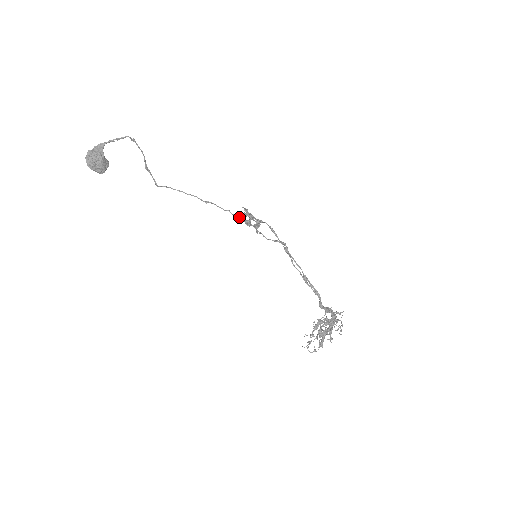
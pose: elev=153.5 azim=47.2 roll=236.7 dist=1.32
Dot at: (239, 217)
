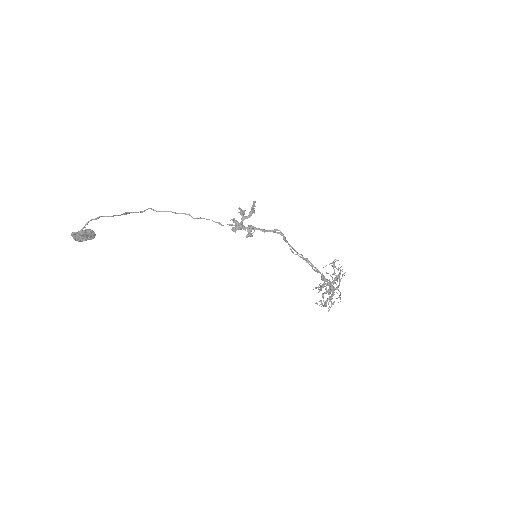
Dot at: (230, 225)
